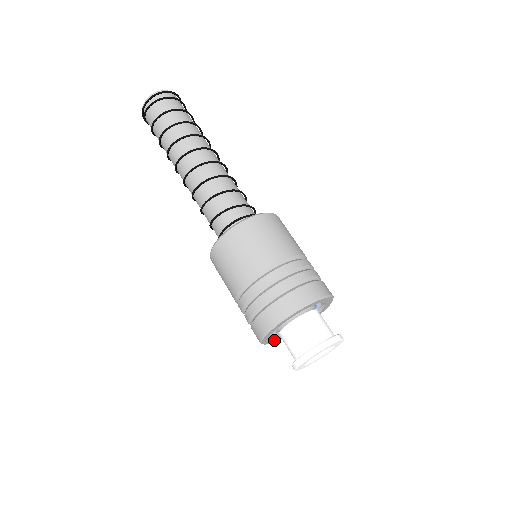
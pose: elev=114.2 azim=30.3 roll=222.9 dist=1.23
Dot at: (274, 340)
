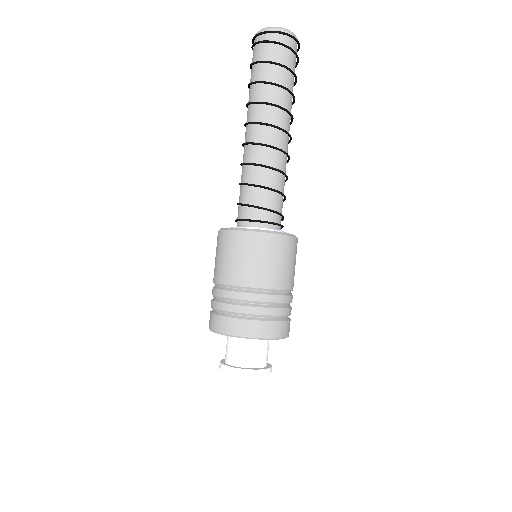
Dot at: occluded
